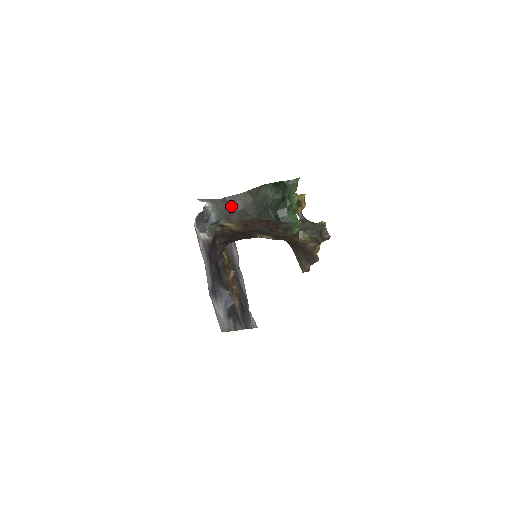
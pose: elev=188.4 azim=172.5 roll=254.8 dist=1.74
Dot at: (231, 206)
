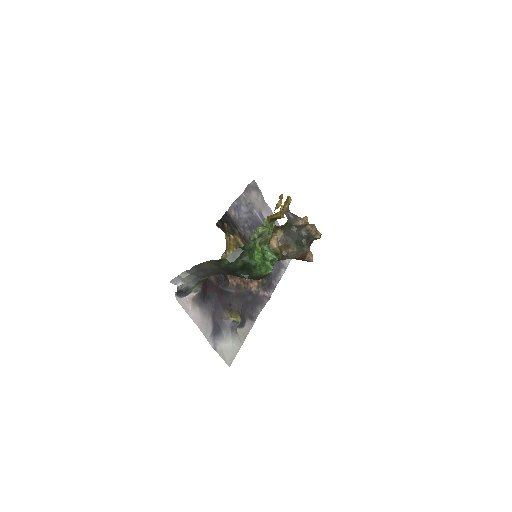
Dot at: (202, 271)
